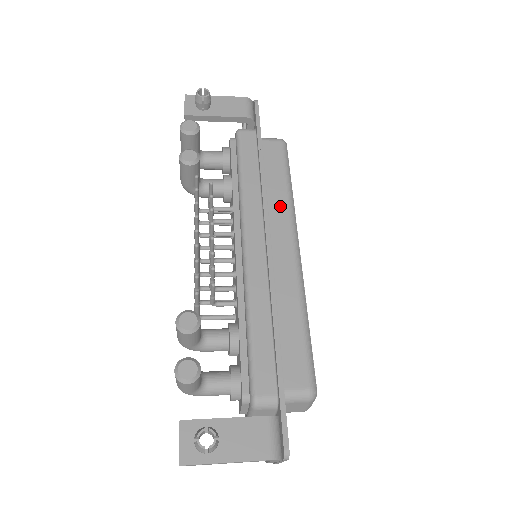
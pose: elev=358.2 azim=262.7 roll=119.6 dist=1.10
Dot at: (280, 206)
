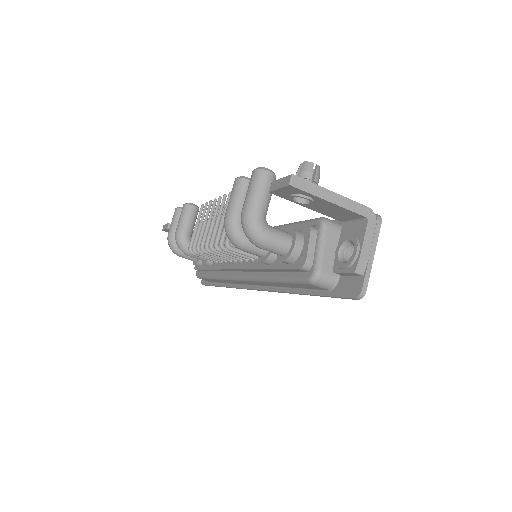
Dot at: occluded
